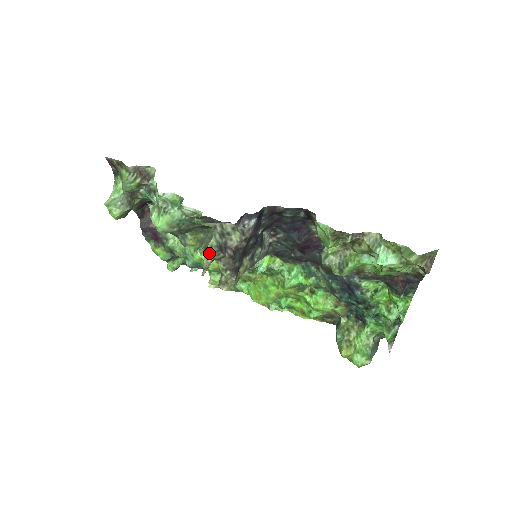
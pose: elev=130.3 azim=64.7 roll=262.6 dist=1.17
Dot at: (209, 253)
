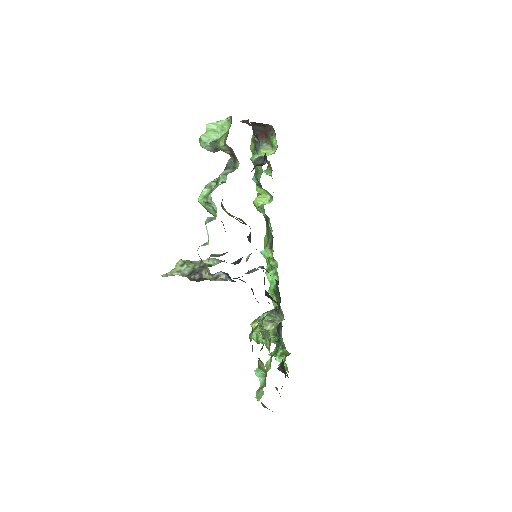
Dot at: (180, 270)
